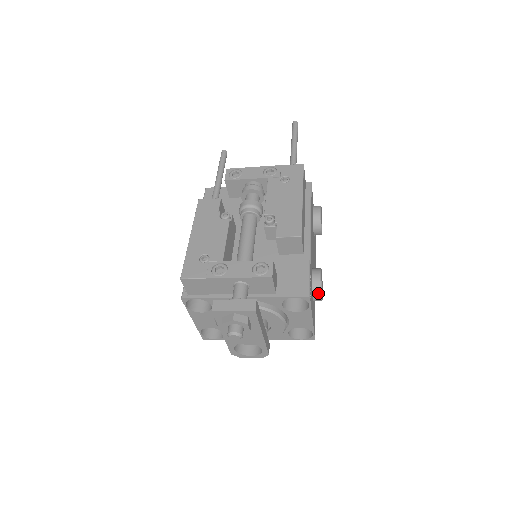
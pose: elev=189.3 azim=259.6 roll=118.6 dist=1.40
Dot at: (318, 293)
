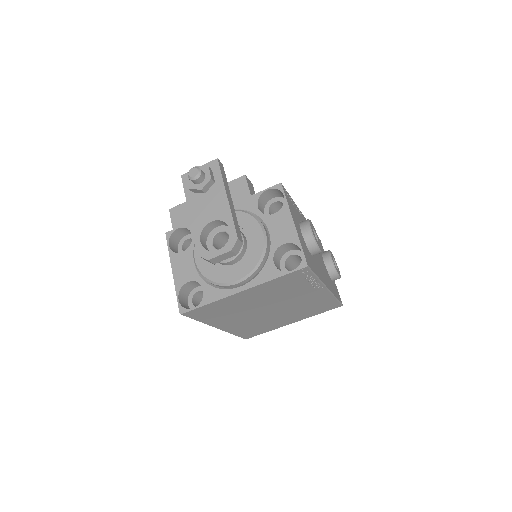
Dot at: (306, 224)
